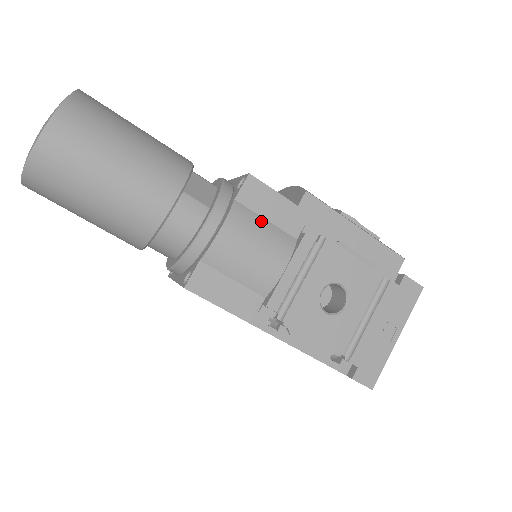
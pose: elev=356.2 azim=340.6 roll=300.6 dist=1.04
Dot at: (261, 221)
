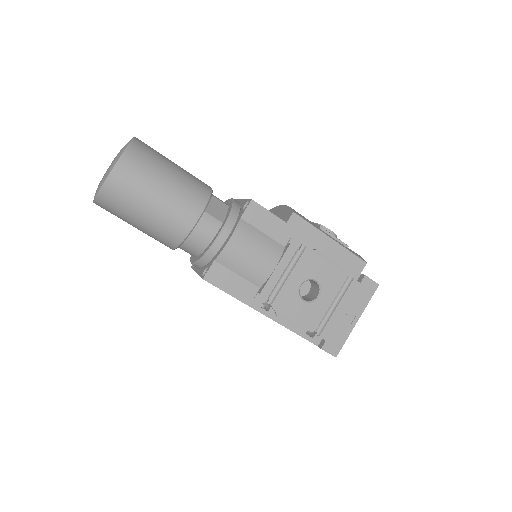
Dot at: (259, 233)
